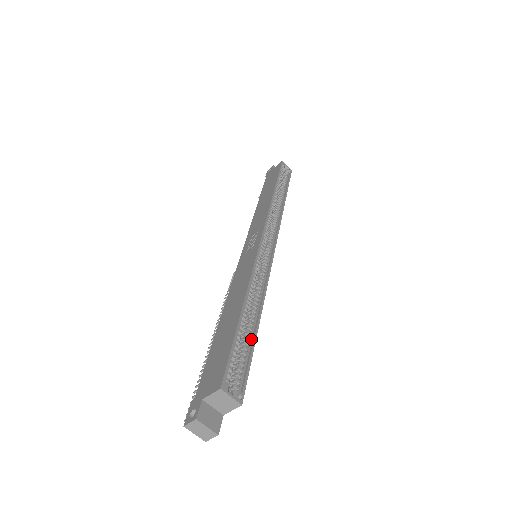
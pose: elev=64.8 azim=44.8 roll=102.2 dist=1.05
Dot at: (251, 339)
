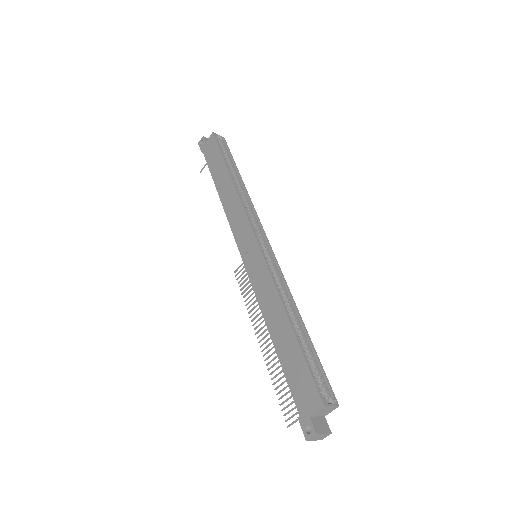
Dot at: (309, 346)
